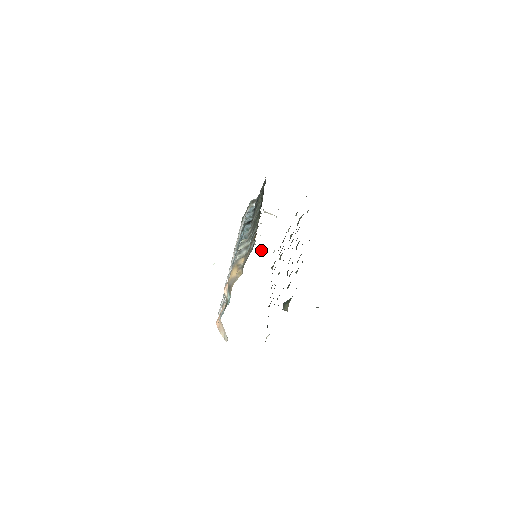
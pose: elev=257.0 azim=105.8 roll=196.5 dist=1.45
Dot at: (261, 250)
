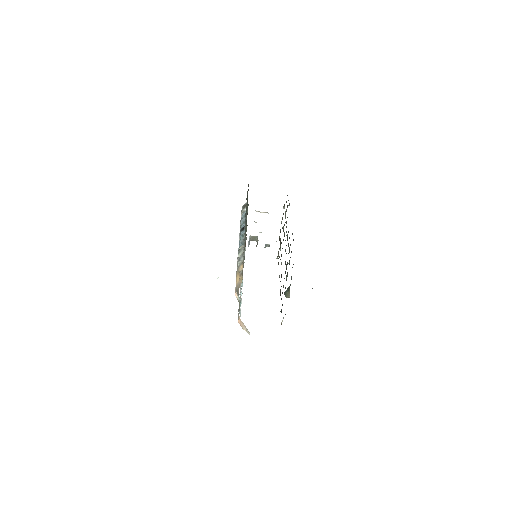
Dot at: (265, 244)
